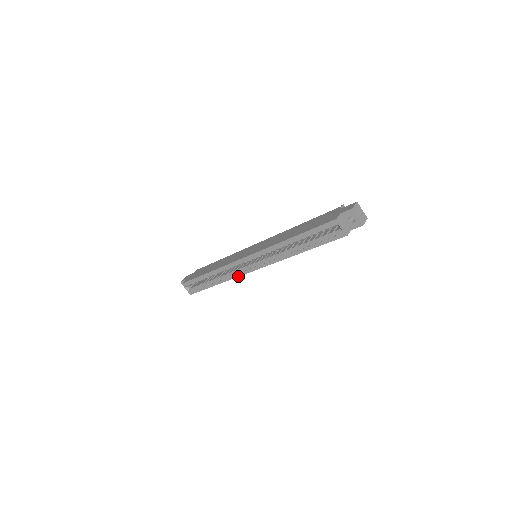
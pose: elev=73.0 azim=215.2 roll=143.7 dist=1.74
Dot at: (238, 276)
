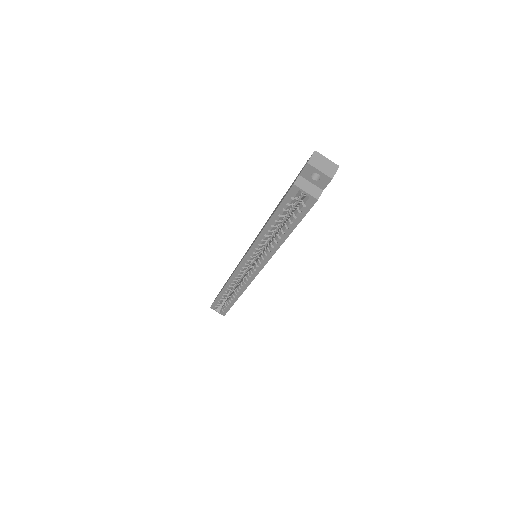
Dot at: (248, 285)
